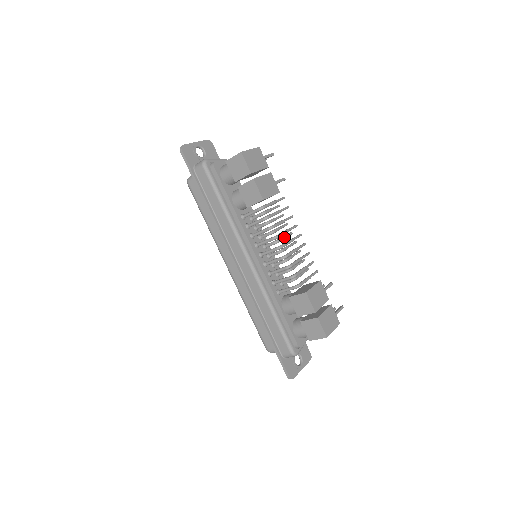
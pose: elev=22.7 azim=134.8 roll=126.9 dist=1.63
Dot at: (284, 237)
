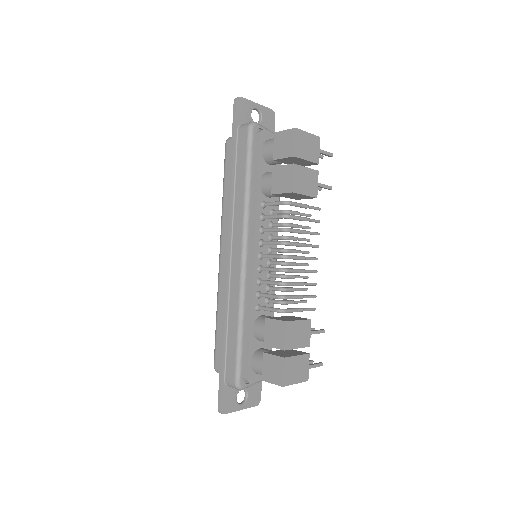
Dot at: (297, 251)
